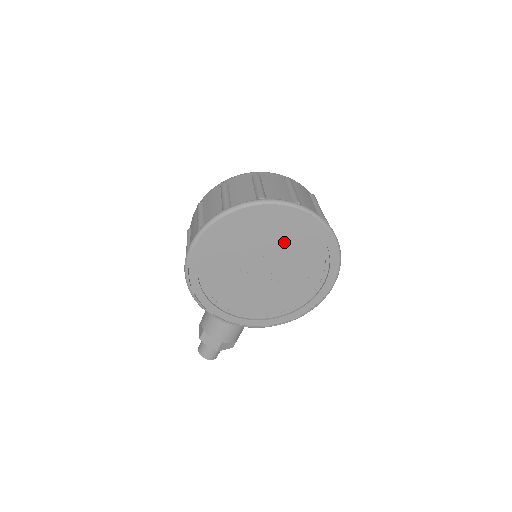
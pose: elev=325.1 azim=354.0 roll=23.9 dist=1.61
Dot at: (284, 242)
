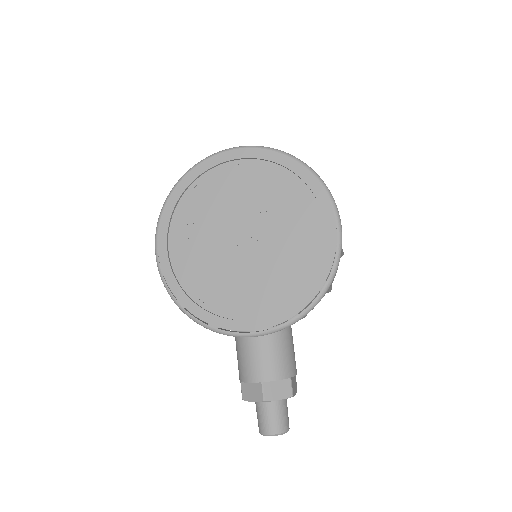
Dot at: (244, 194)
